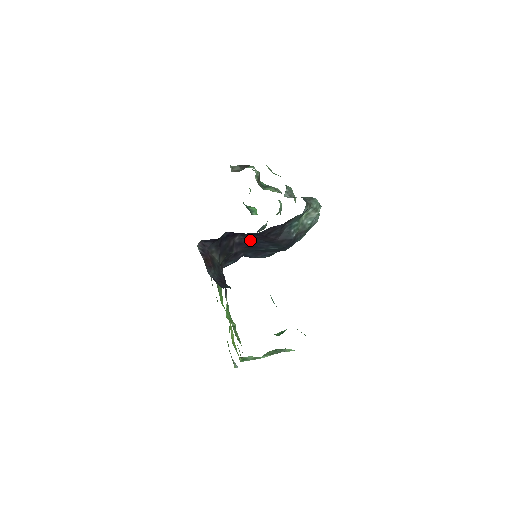
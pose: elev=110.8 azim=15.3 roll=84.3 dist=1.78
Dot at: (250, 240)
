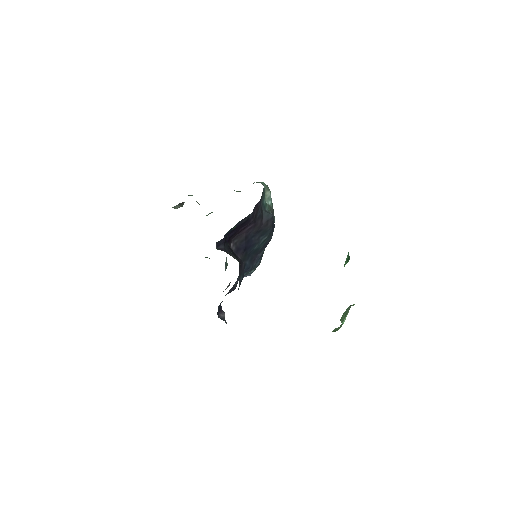
Dot at: (243, 240)
